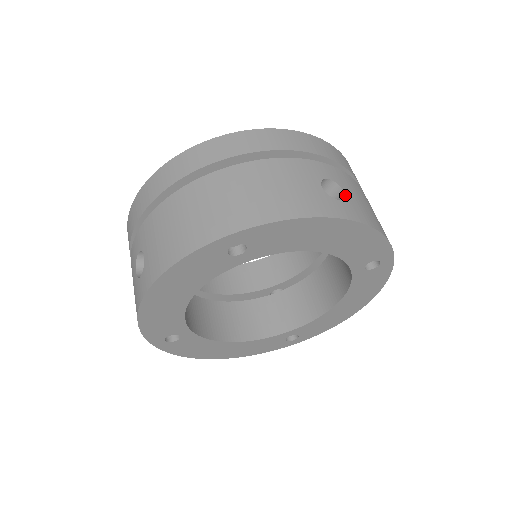
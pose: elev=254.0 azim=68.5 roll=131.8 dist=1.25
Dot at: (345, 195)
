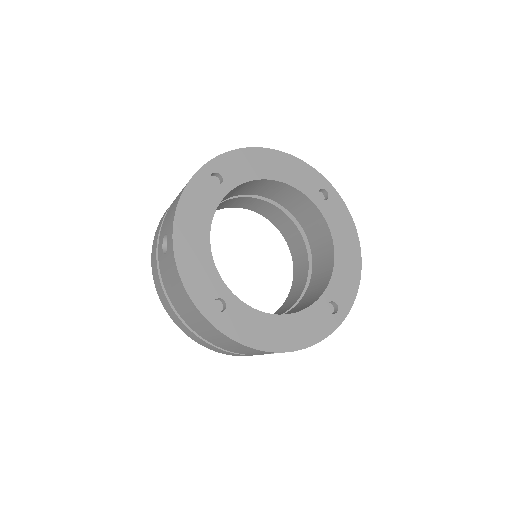
Dot at: occluded
